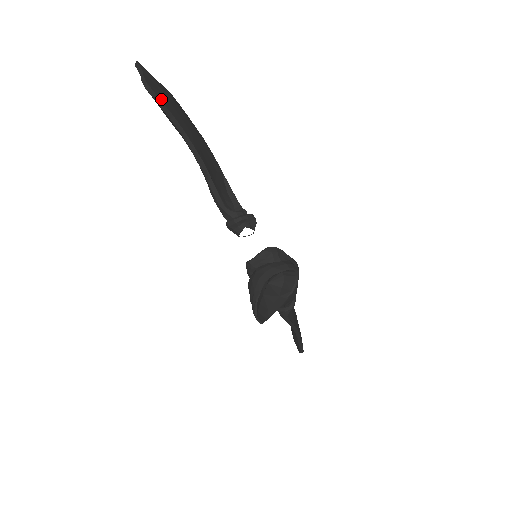
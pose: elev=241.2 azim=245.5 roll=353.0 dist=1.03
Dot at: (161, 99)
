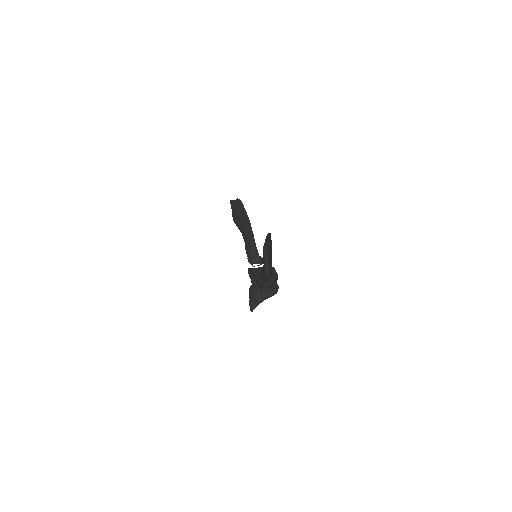
Dot at: occluded
